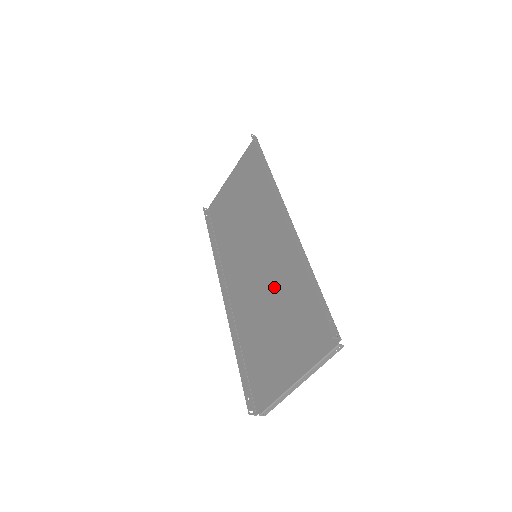
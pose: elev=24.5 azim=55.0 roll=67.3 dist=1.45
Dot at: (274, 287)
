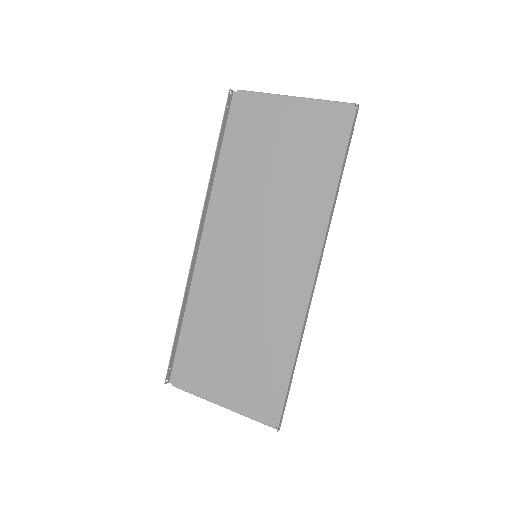
Dot at: (254, 314)
